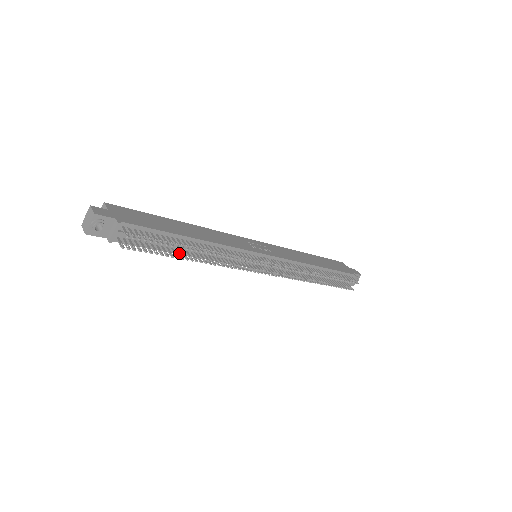
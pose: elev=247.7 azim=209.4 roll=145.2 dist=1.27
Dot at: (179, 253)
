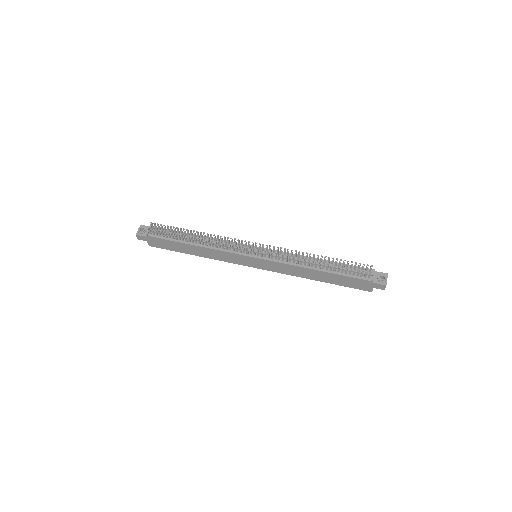
Dot at: (185, 238)
